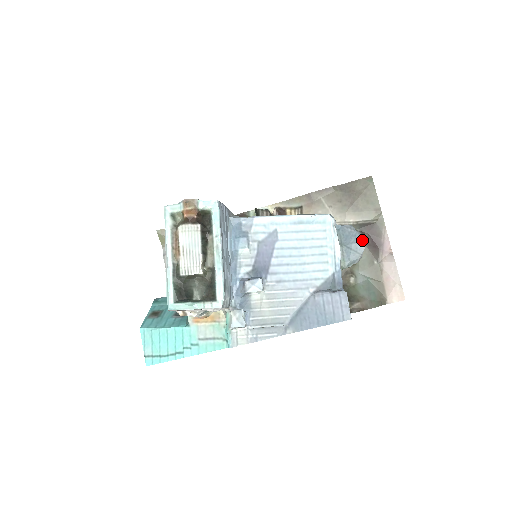
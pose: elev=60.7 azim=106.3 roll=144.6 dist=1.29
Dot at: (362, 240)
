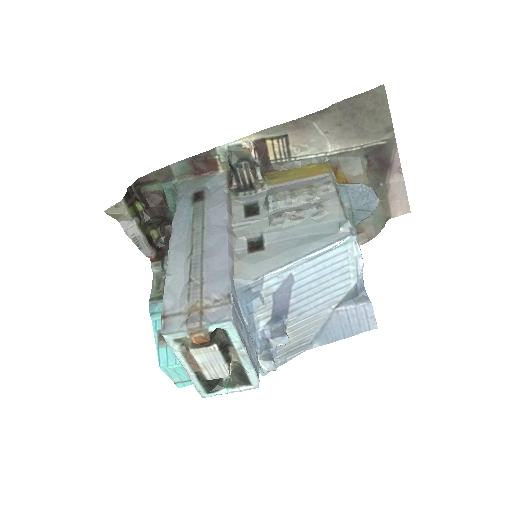
Dot at: (376, 198)
